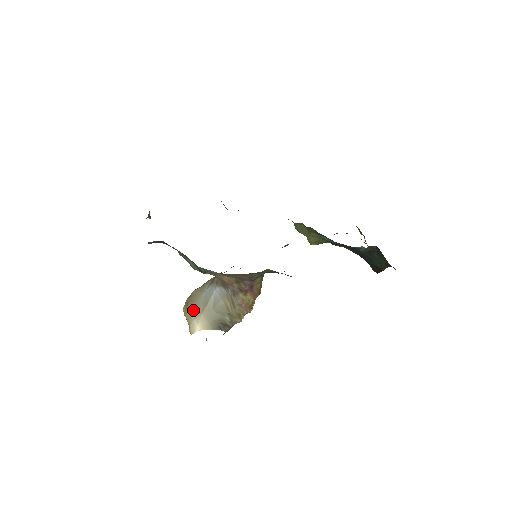
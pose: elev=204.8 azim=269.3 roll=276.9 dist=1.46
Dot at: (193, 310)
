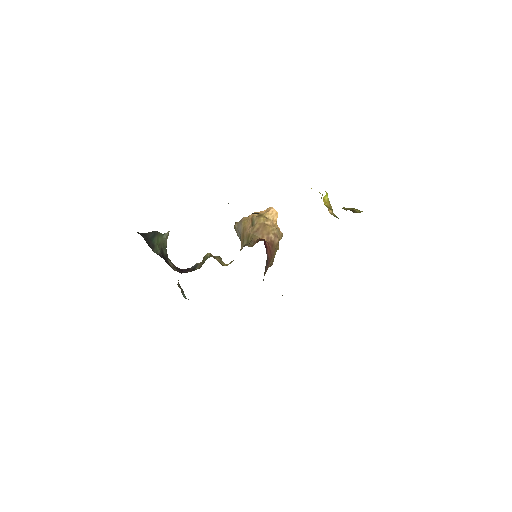
Dot at: (240, 240)
